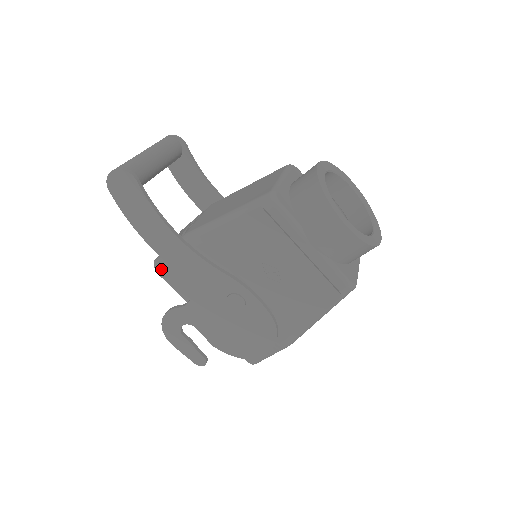
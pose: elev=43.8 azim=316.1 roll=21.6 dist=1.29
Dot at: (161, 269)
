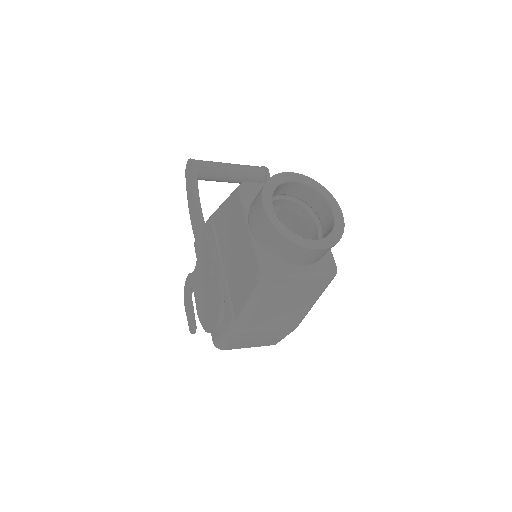
Dot at: occluded
